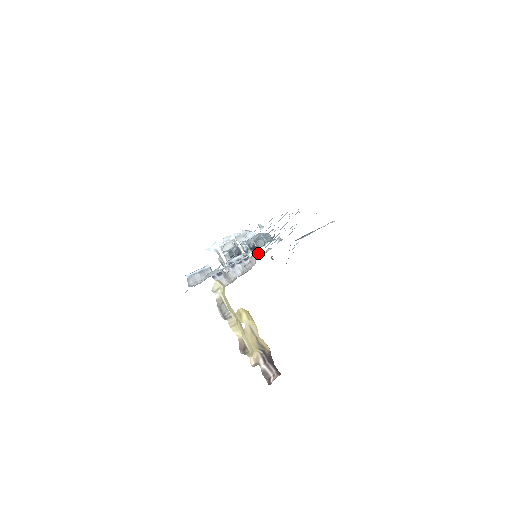
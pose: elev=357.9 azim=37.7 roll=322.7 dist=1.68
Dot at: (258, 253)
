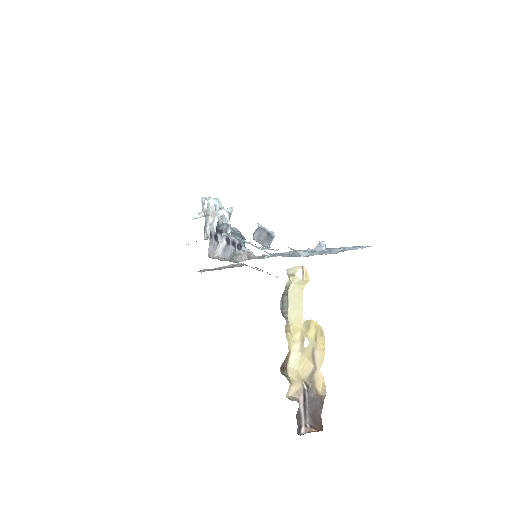
Dot at: (251, 253)
